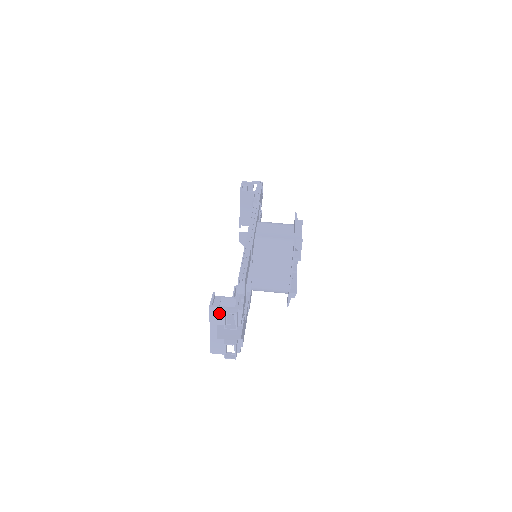
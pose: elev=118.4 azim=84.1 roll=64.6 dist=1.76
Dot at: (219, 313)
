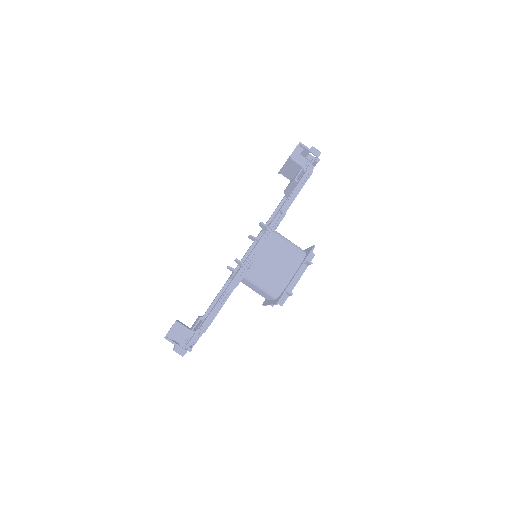
Dot at: occluded
